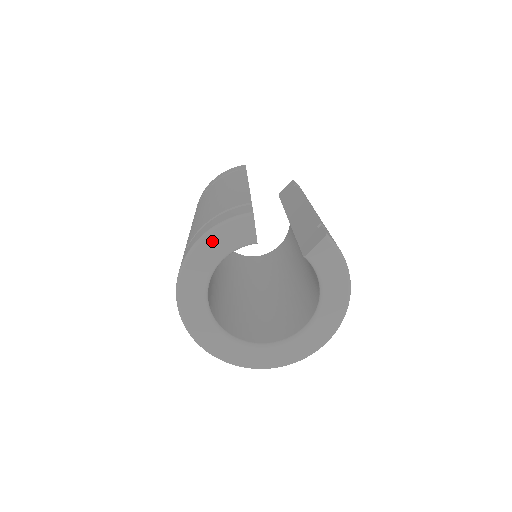
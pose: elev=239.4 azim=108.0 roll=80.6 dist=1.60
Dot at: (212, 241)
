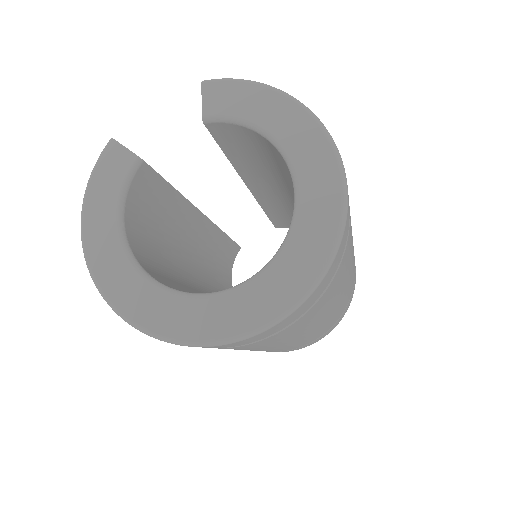
Dot at: (93, 202)
